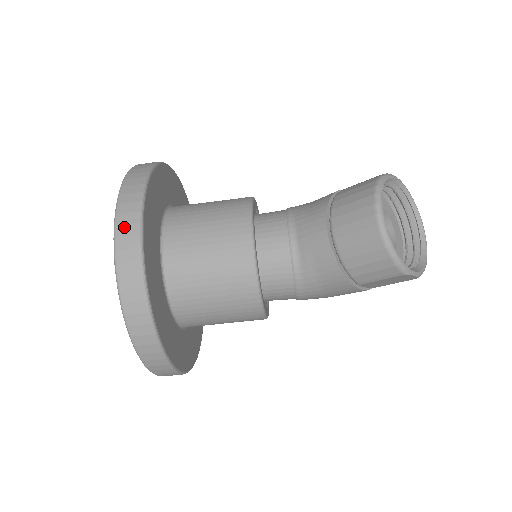
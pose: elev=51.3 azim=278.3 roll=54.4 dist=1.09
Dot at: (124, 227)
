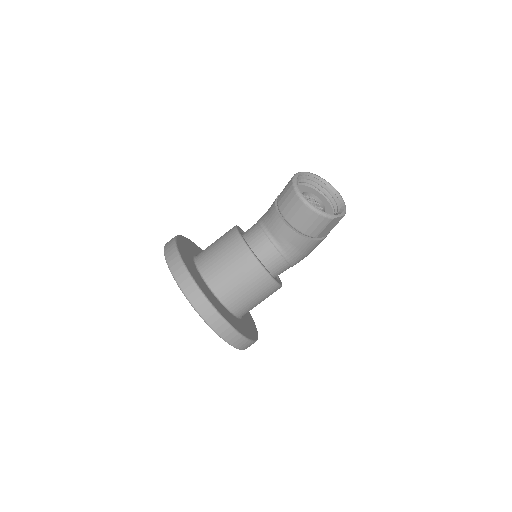
Dot at: (180, 277)
